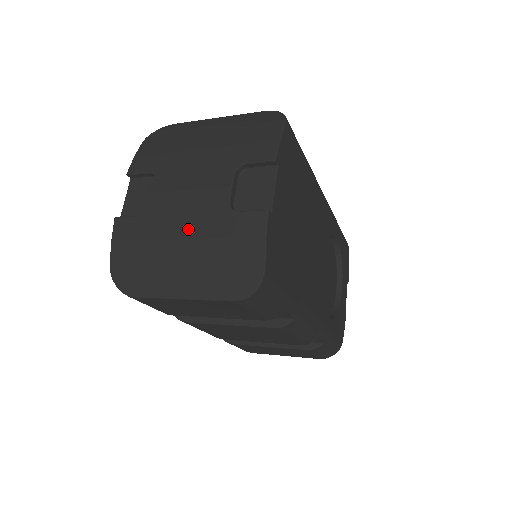
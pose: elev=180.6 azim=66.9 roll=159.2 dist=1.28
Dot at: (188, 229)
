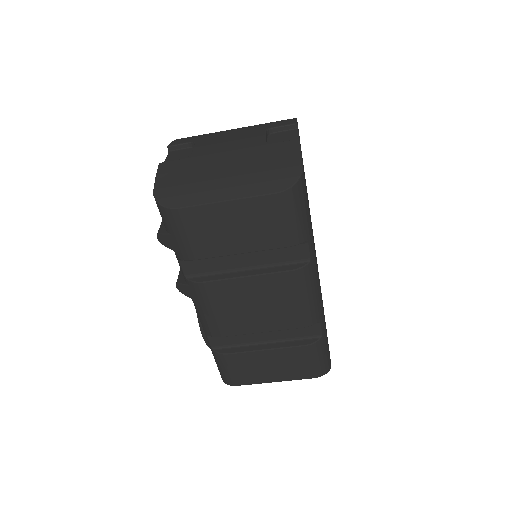
Dot at: (231, 157)
